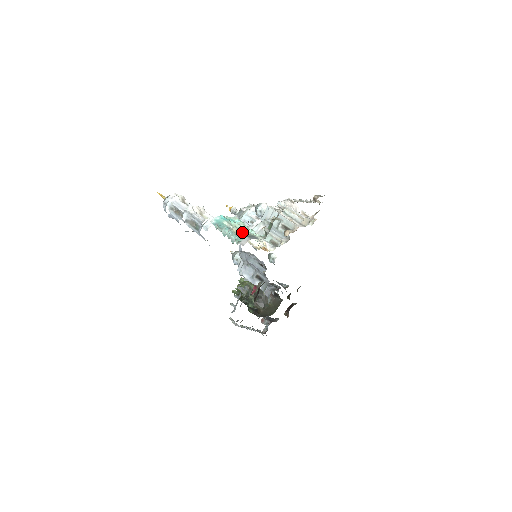
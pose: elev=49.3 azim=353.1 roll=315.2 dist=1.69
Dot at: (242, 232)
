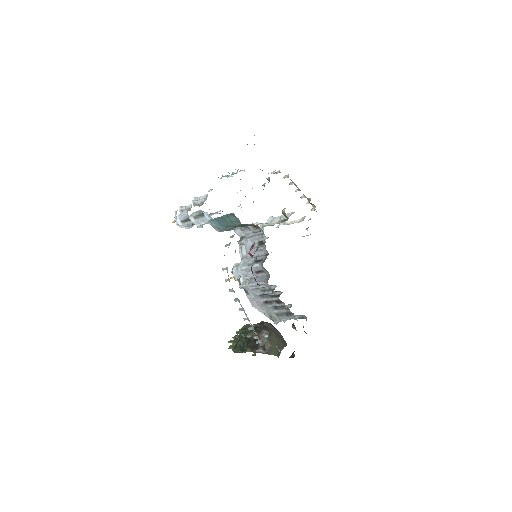
Dot at: occluded
